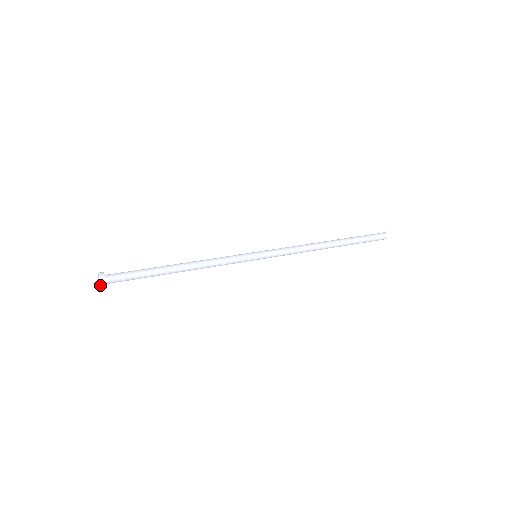
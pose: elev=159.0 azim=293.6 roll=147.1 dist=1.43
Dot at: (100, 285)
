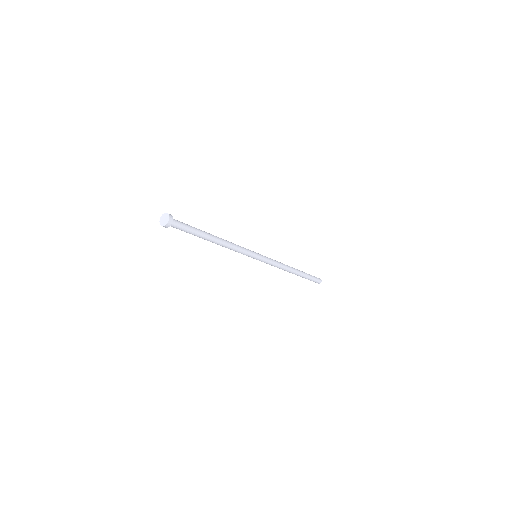
Dot at: (168, 220)
